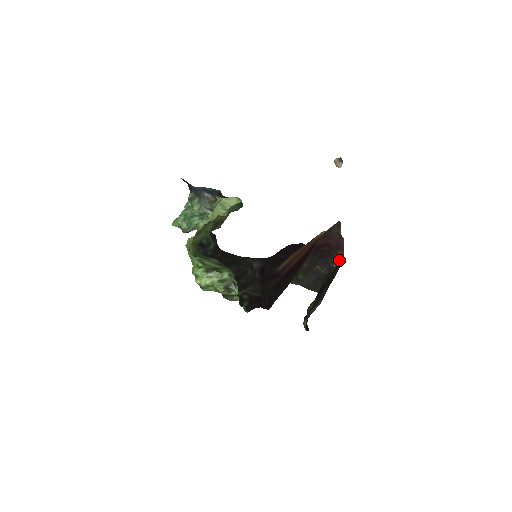
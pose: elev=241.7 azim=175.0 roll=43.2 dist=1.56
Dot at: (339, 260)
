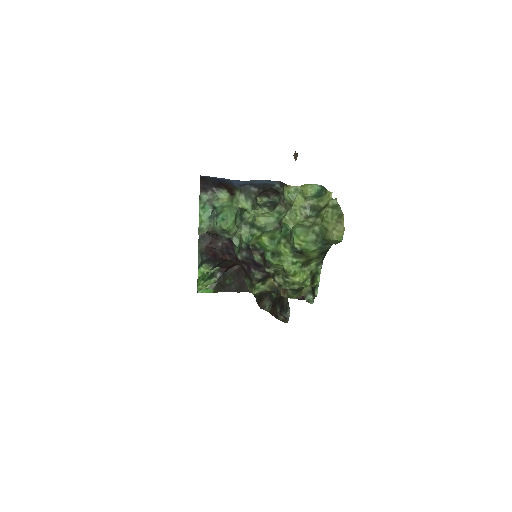
Dot at: occluded
